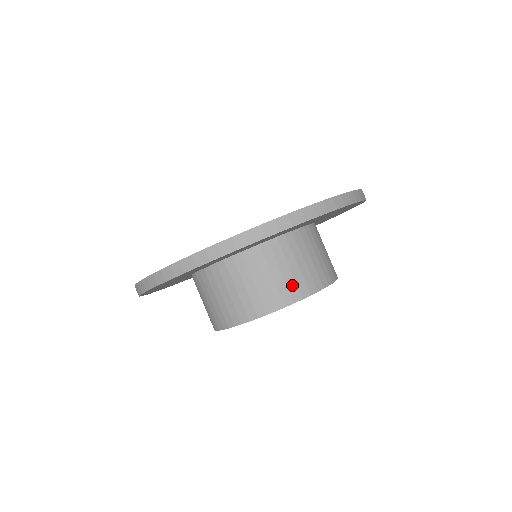
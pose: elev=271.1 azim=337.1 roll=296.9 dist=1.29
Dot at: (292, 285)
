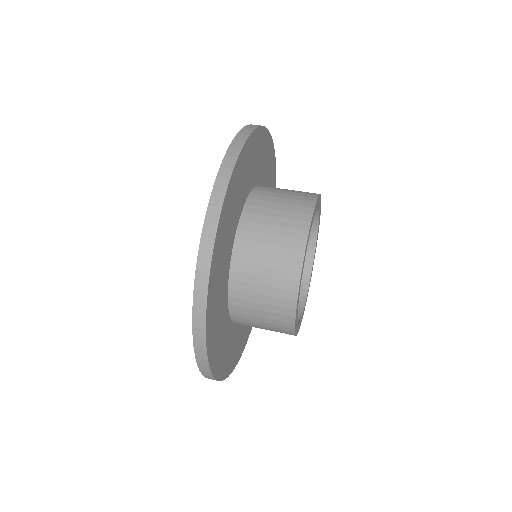
Dot at: occluded
